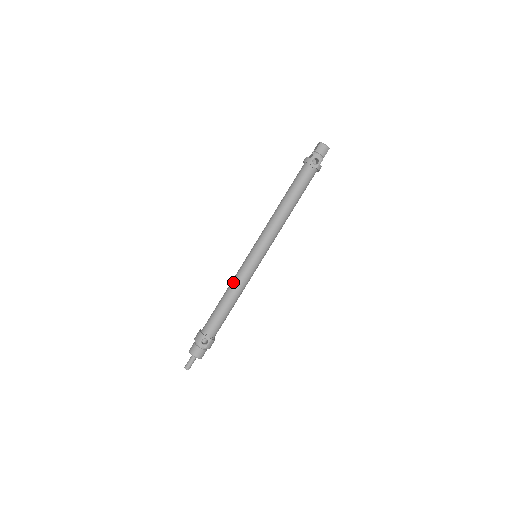
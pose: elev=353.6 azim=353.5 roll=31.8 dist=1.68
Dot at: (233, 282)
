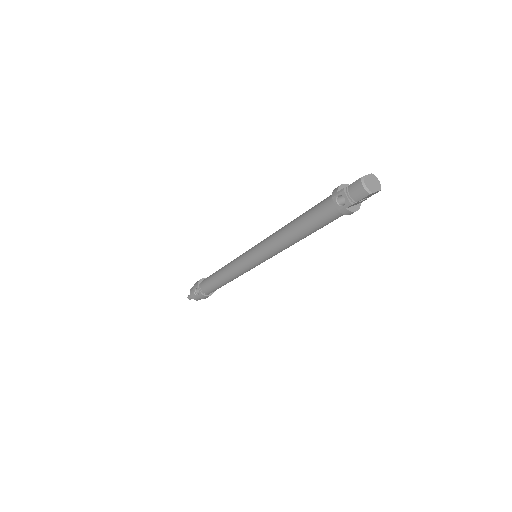
Dot at: (229, 263)
